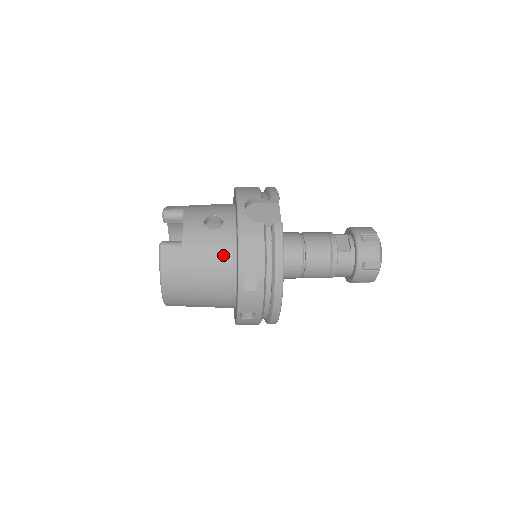
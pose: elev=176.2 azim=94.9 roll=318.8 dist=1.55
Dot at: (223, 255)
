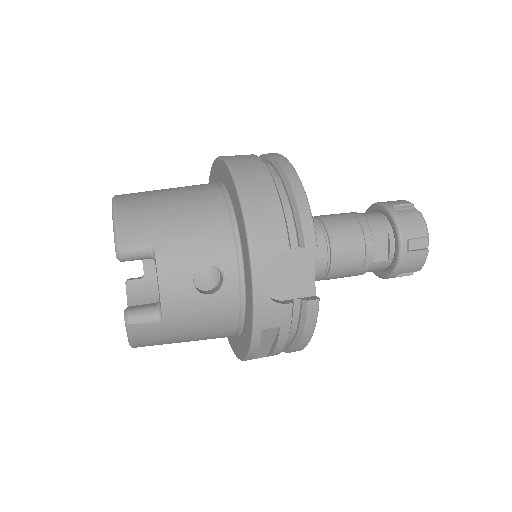
Dot at: (224, 324)
